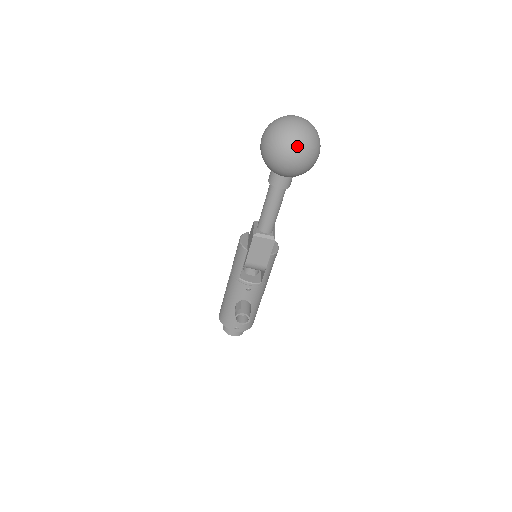
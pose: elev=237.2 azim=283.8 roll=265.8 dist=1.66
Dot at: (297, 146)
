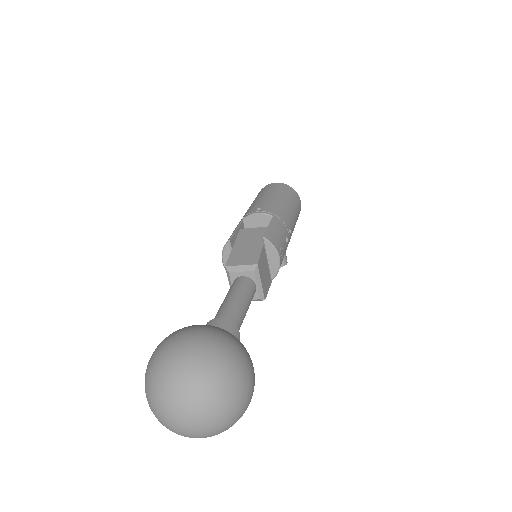
Dot at: occluded
